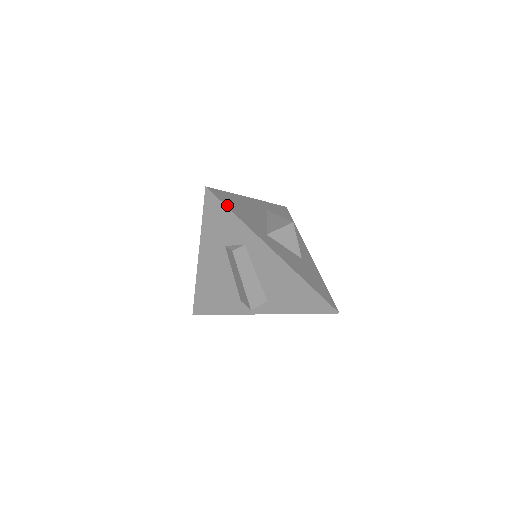
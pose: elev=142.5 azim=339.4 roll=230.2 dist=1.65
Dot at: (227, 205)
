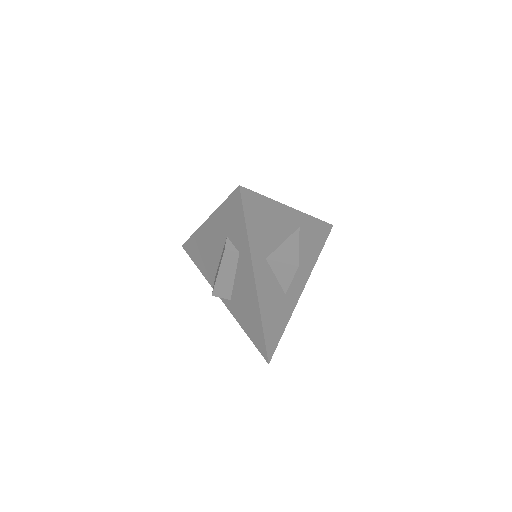
Dot at: (247, 214)
